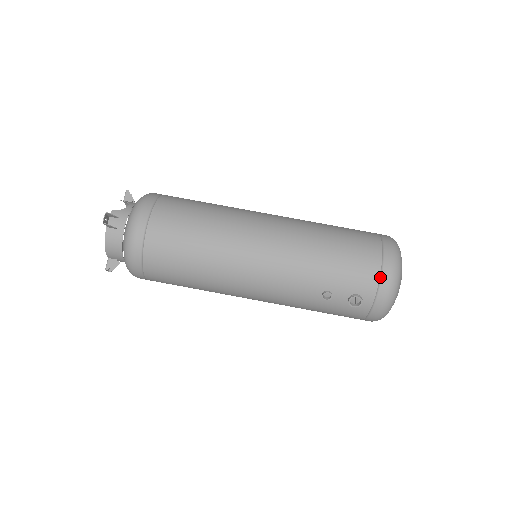
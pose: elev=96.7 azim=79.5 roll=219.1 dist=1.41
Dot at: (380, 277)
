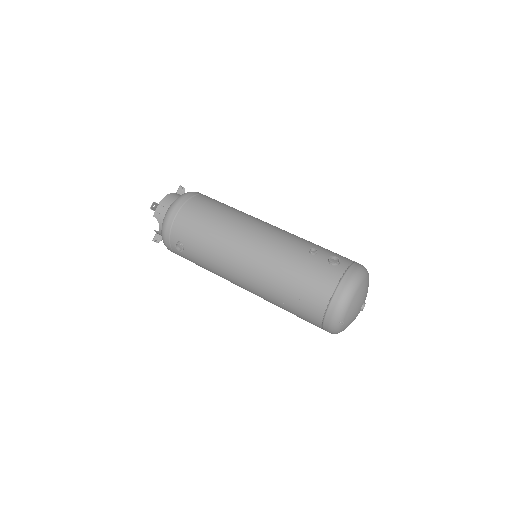
Dot at: occluded
